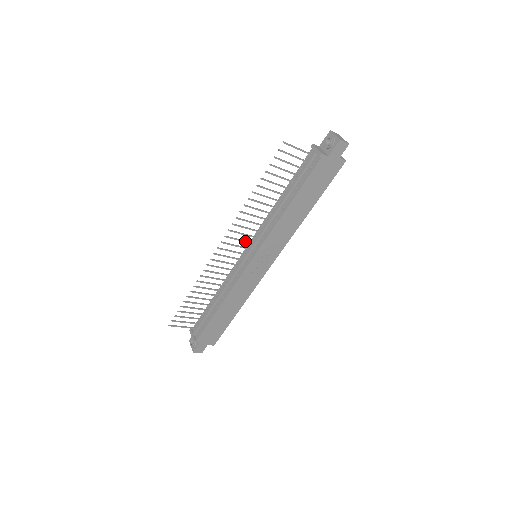
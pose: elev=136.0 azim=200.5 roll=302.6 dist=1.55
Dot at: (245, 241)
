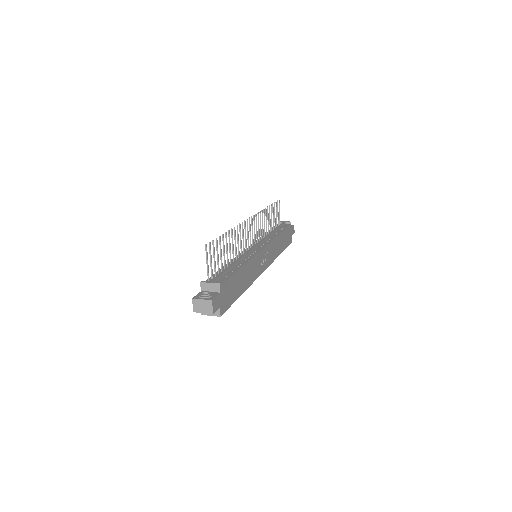
Dot at: (255, 236)
